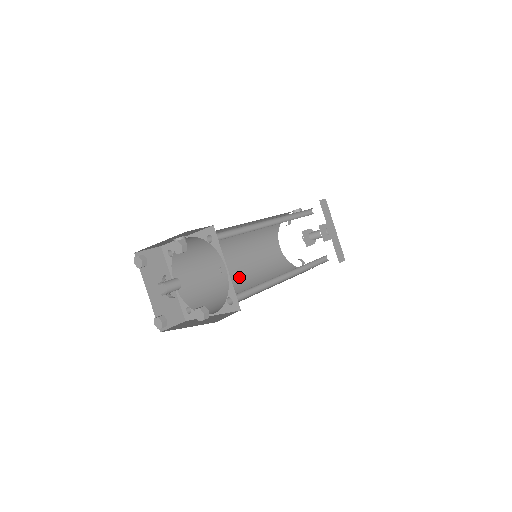
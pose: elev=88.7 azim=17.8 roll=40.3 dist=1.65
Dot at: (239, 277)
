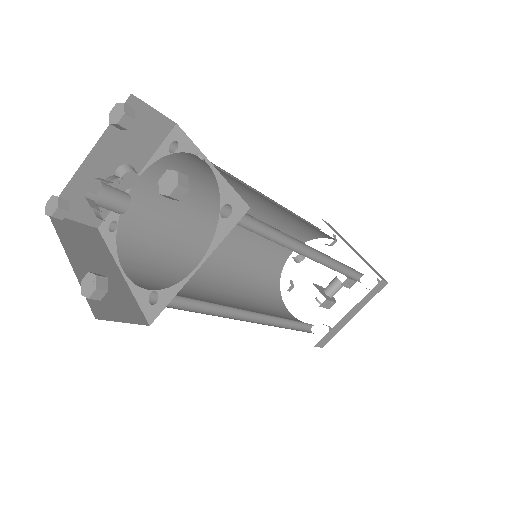
Dot at: (237, 308)
